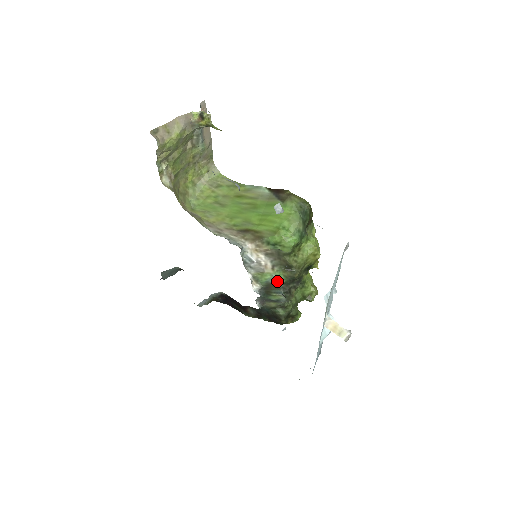
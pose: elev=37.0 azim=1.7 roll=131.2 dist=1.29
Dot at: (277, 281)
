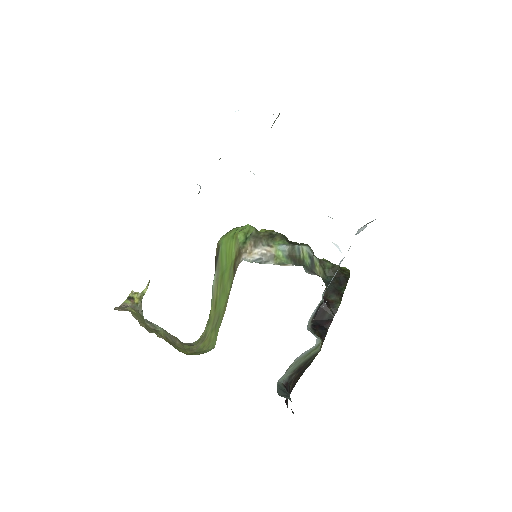
Dot at: (285, 247)
